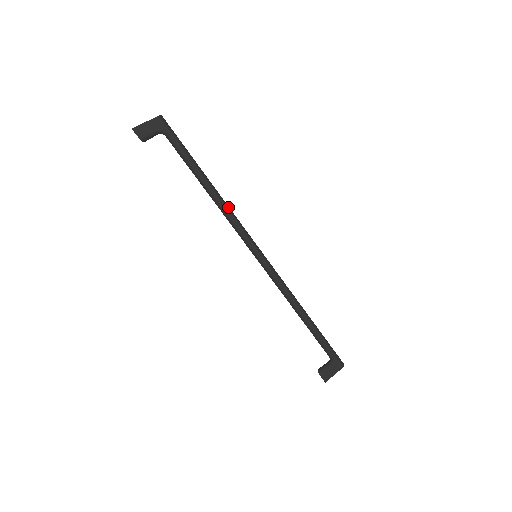
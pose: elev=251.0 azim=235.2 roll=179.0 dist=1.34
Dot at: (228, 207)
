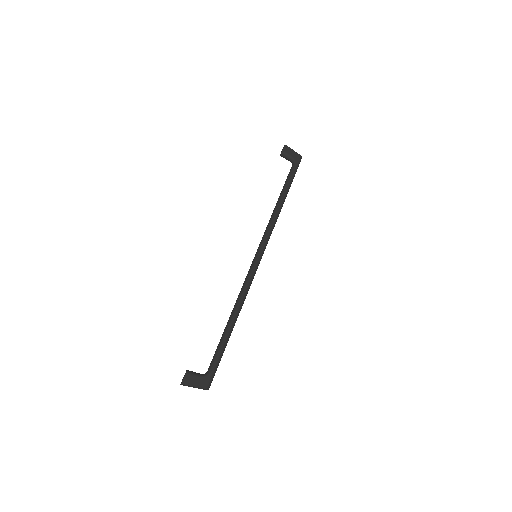
Dot at: occluded
